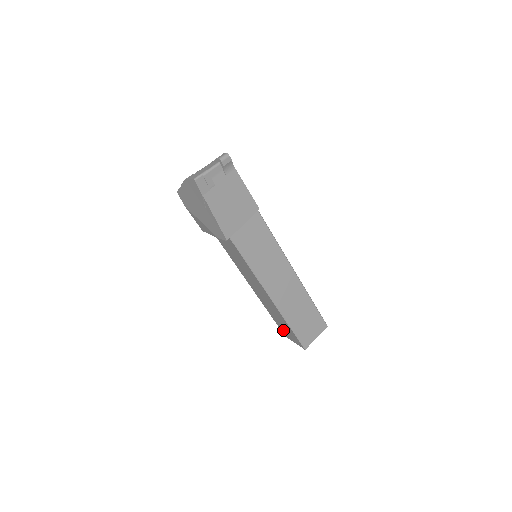
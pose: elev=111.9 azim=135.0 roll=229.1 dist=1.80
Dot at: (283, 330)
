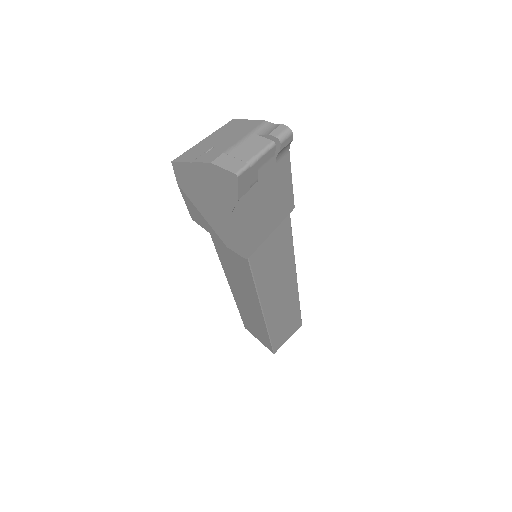
Dot at: (248, 326)
